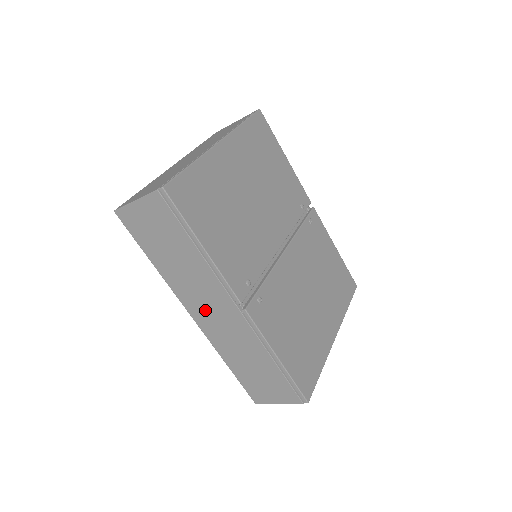
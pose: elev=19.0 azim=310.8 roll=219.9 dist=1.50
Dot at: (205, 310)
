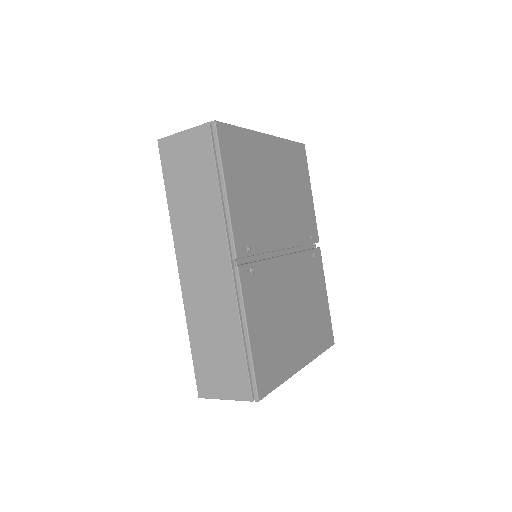
Dot at: (196, 262)
